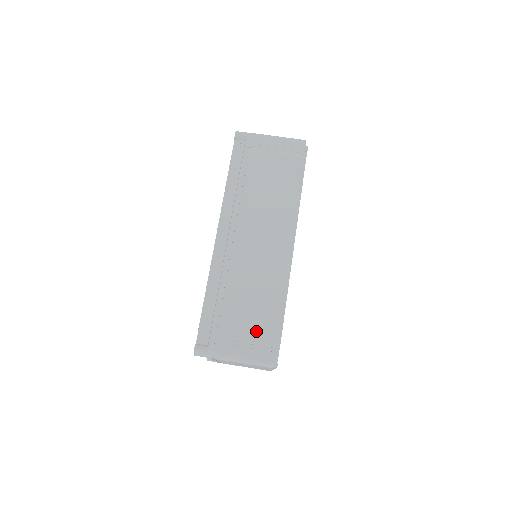
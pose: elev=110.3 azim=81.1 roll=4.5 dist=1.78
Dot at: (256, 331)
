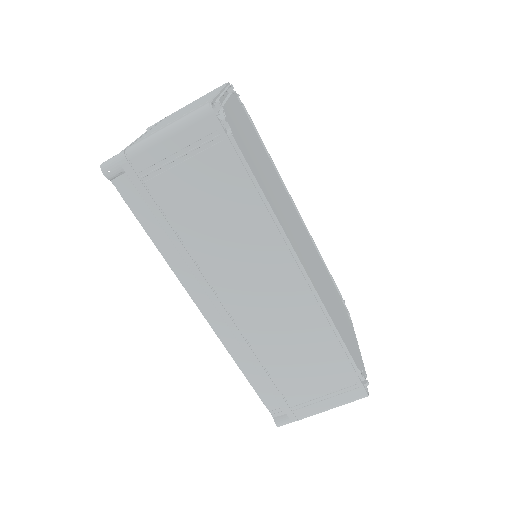
Dot at: (327, 381)
